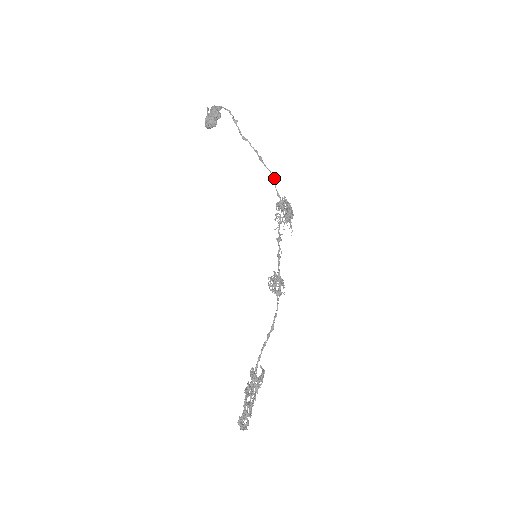
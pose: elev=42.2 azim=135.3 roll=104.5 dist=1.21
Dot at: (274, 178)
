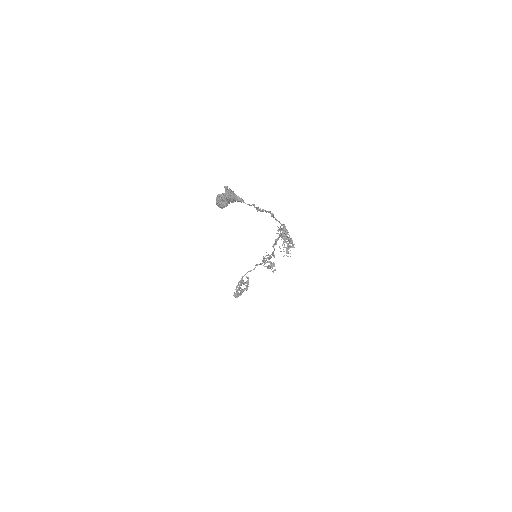
Dot at: occluded
